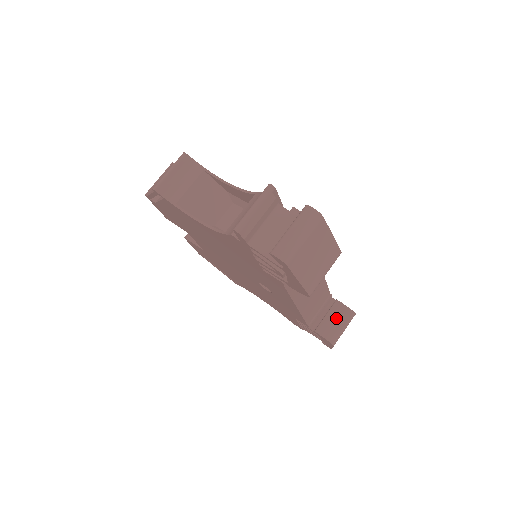
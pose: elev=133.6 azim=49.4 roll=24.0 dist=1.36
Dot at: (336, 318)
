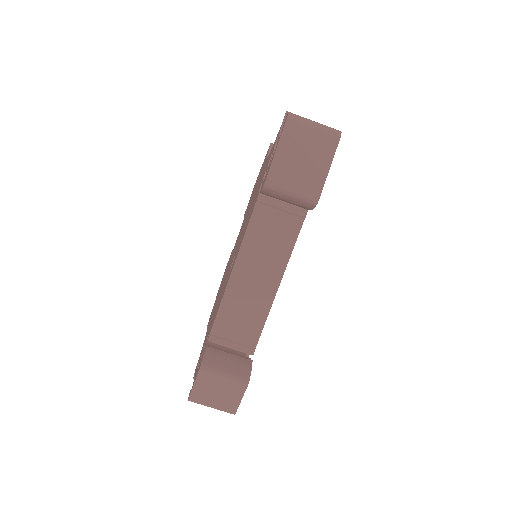
Dot at: (232, 362)
